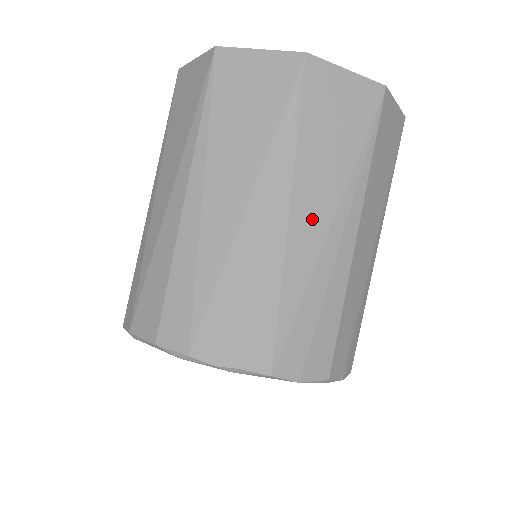
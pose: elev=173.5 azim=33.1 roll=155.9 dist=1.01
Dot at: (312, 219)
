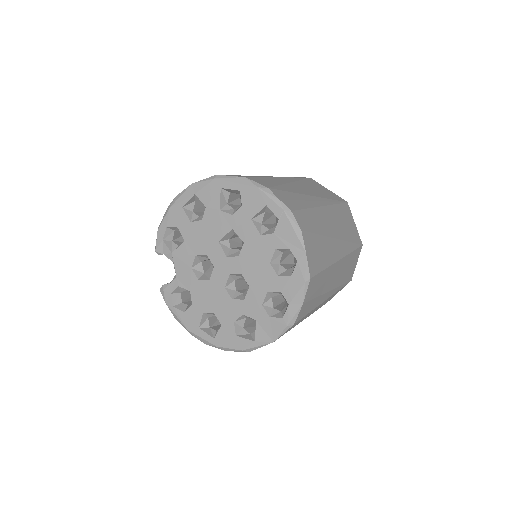
Dot at: (333, 227)
